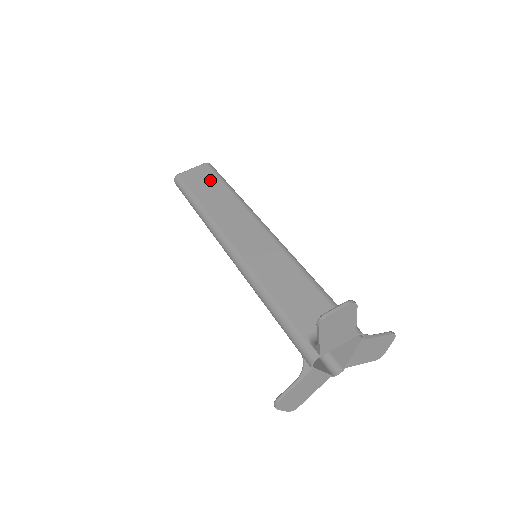
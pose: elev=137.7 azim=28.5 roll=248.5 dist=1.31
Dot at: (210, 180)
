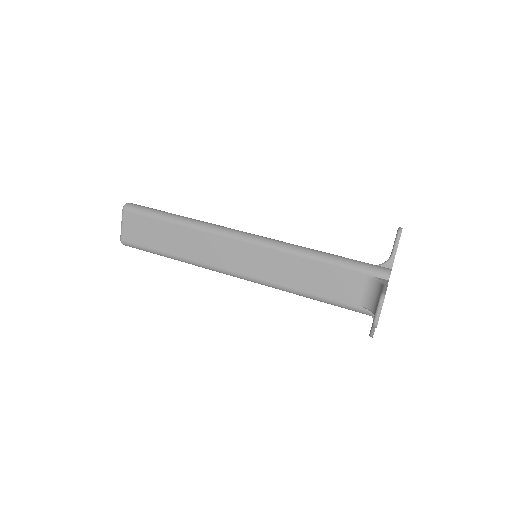
Dot at: (150, 226)
